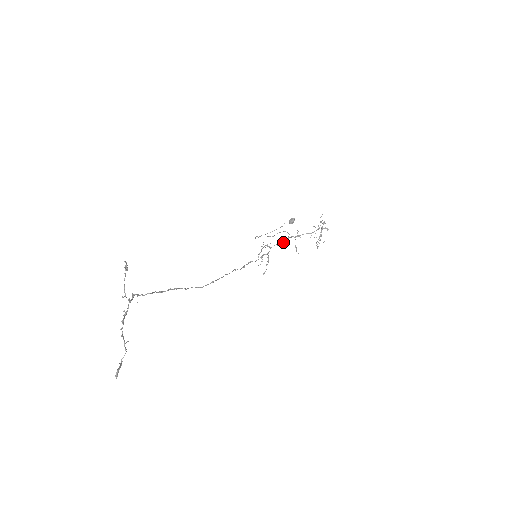
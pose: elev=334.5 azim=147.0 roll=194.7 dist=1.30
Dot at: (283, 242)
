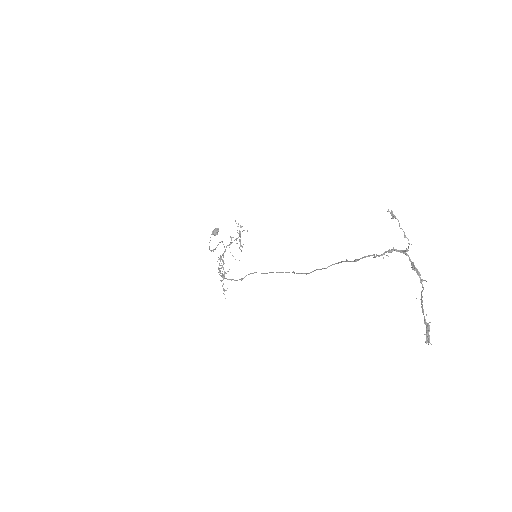
Dot at: (224, 252)
